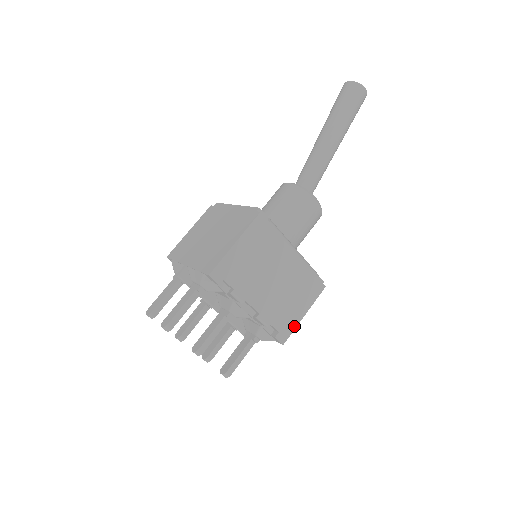
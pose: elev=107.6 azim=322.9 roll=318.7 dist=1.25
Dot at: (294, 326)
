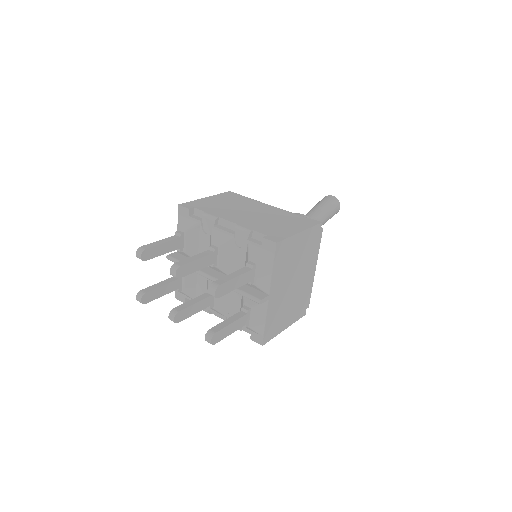
Dot at: (288, 236)
